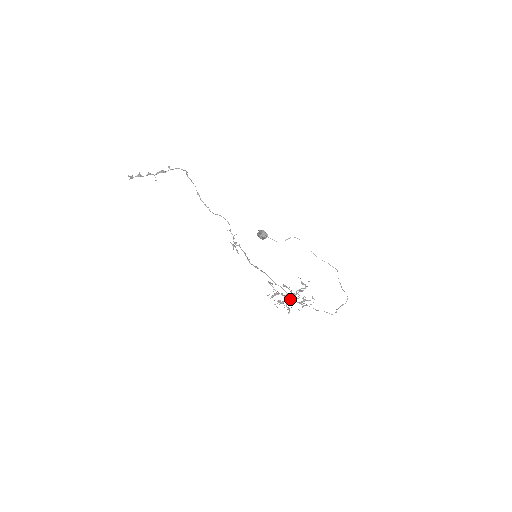
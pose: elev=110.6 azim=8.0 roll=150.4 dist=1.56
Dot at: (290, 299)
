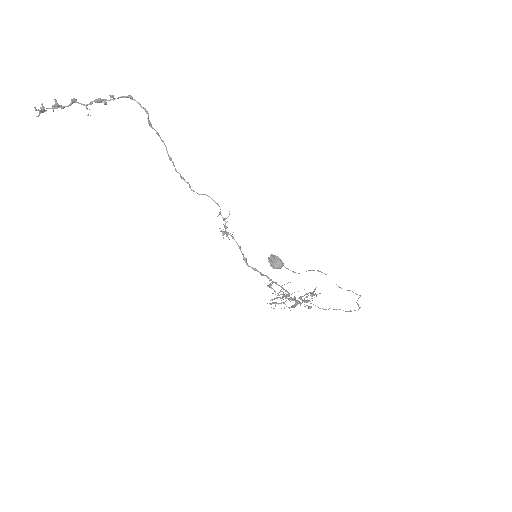
Dot at: (290, 297)
